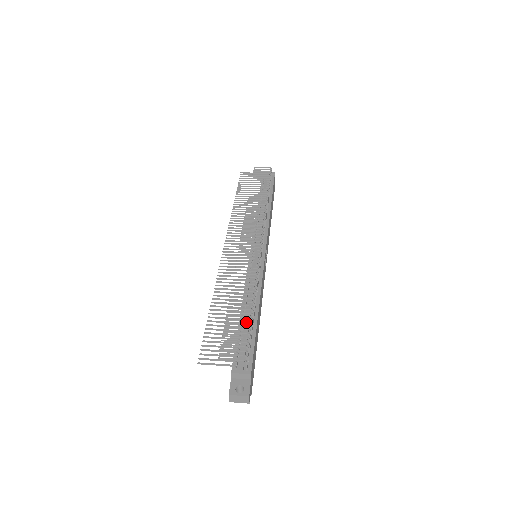
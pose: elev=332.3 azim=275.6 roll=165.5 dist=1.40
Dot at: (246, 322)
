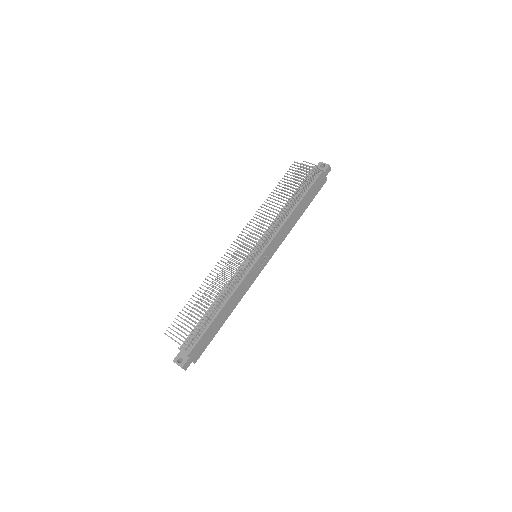
Dot at: (208, 315)
